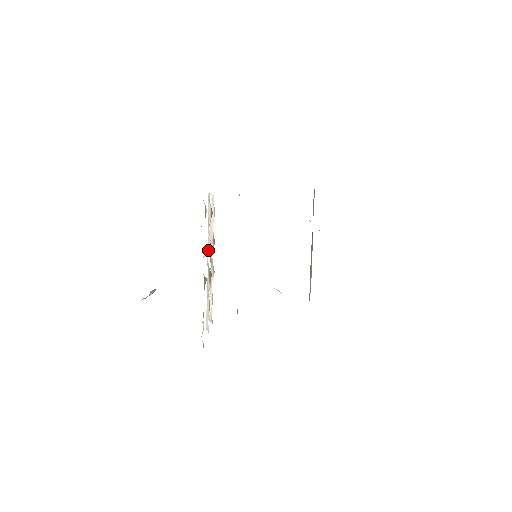
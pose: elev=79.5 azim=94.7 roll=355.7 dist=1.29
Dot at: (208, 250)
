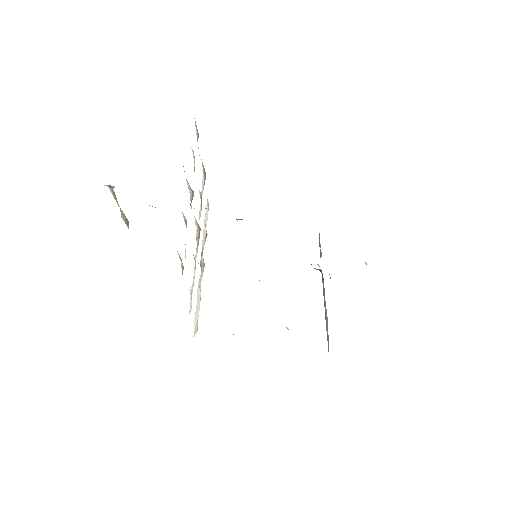
Dot at: occluded
